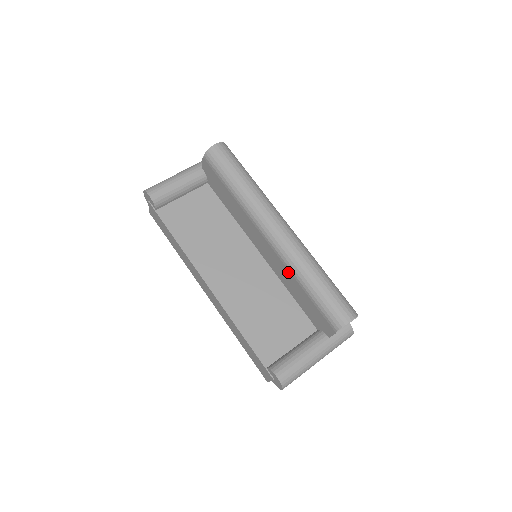
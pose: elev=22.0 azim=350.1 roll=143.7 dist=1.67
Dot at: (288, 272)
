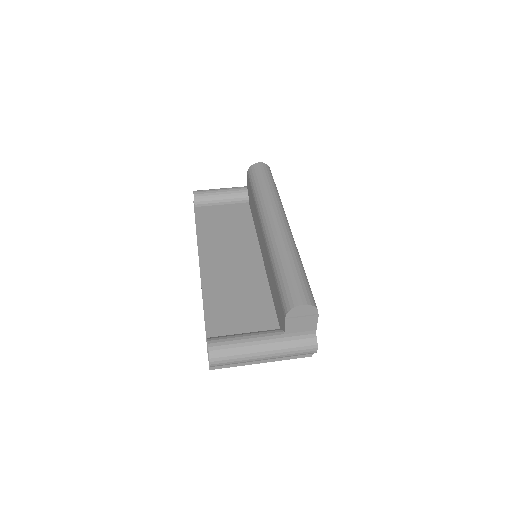
Dot at: (269, 261)
